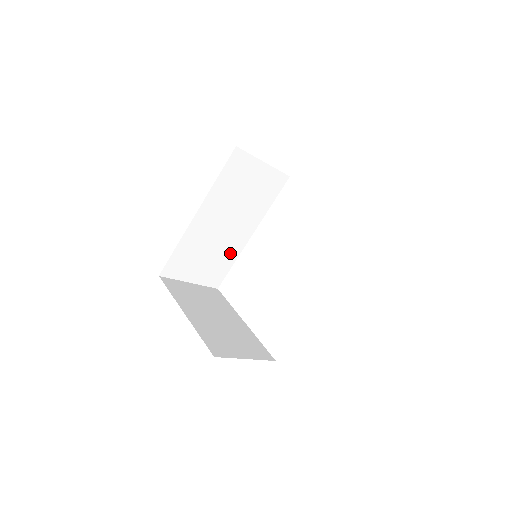
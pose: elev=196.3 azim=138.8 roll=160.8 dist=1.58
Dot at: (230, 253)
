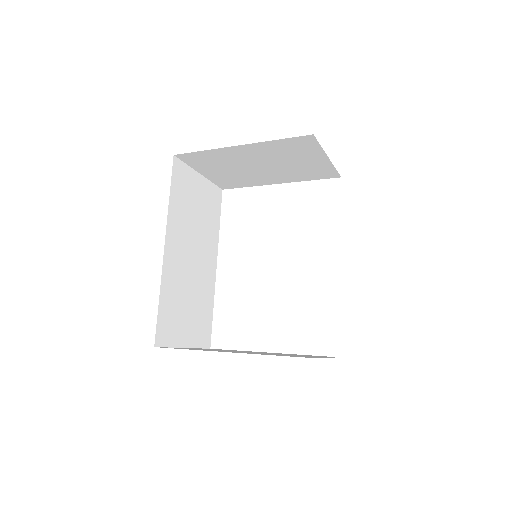
Dot at: (206, 295)
